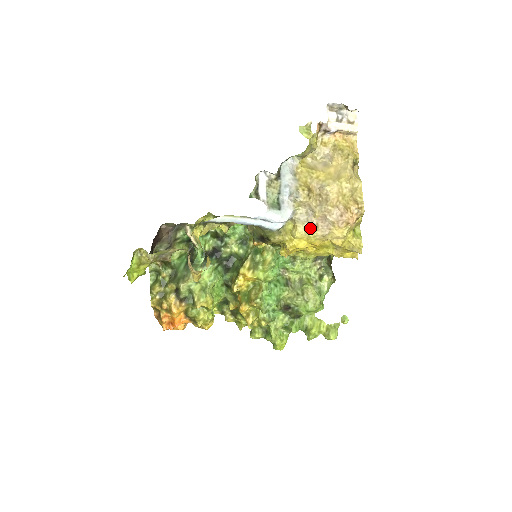
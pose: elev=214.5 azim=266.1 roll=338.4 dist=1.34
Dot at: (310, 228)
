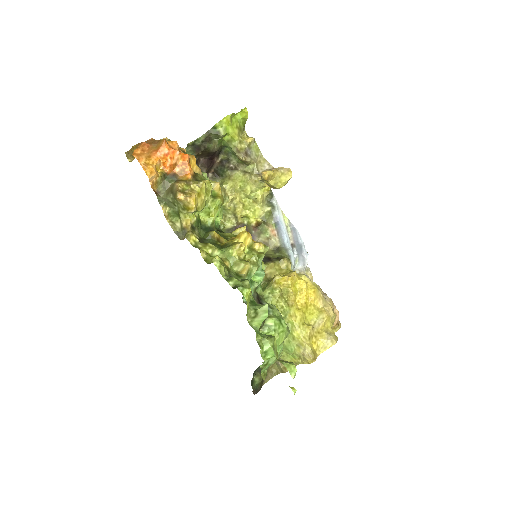
Dot at: occluded
